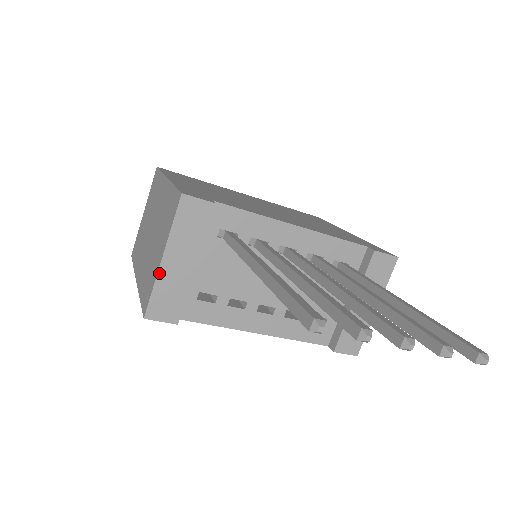
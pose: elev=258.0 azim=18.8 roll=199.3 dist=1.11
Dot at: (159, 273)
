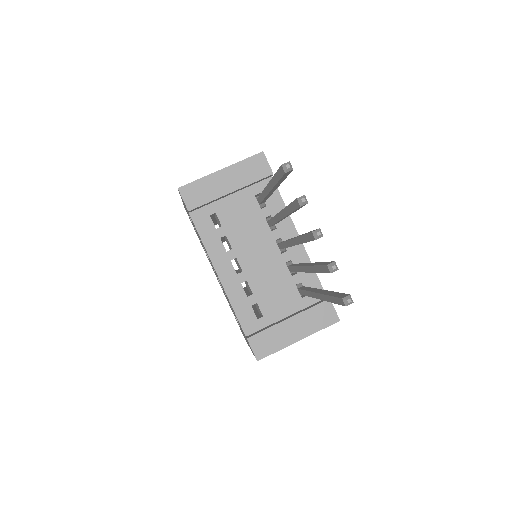
Dot at: (211, 175)
